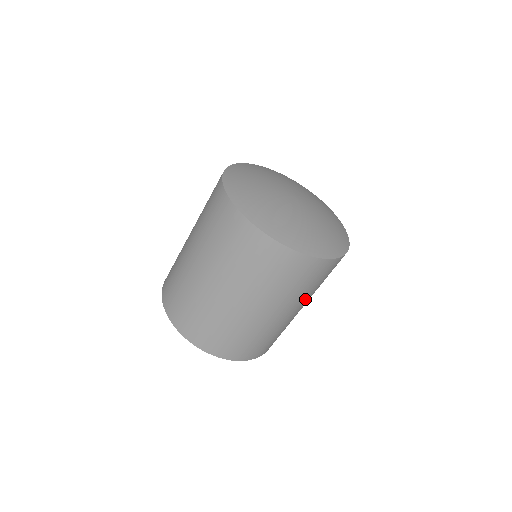
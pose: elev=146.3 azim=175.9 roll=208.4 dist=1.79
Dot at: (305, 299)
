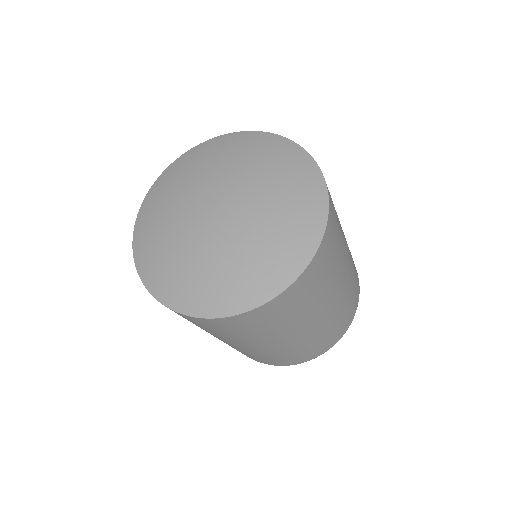
Dot at: (337, 274)
